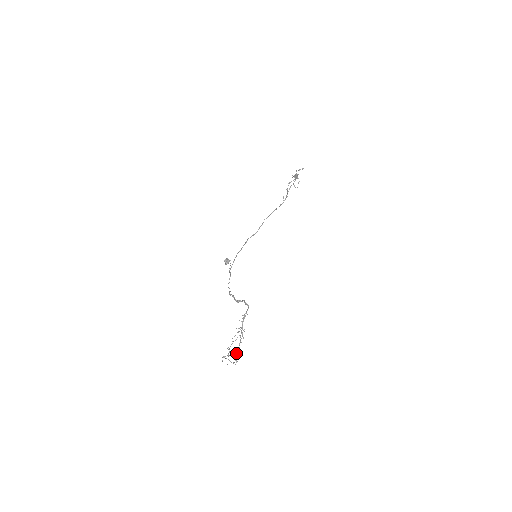
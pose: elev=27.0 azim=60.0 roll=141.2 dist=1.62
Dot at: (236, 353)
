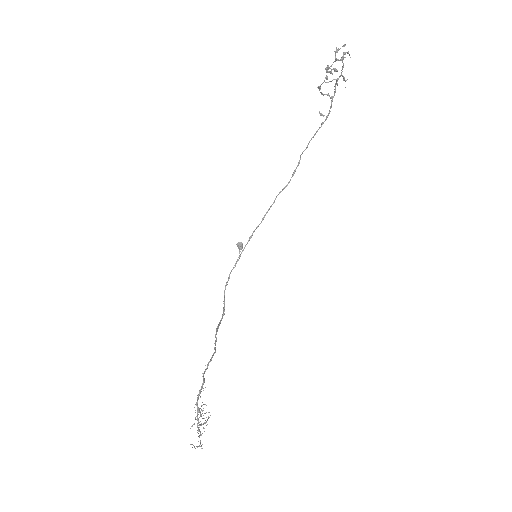
Dot at: (200, 435)
